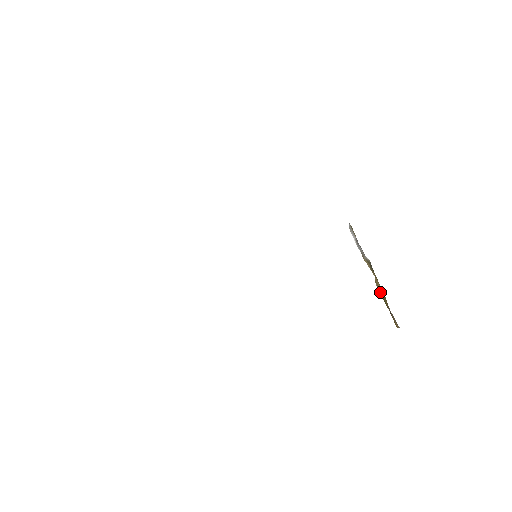
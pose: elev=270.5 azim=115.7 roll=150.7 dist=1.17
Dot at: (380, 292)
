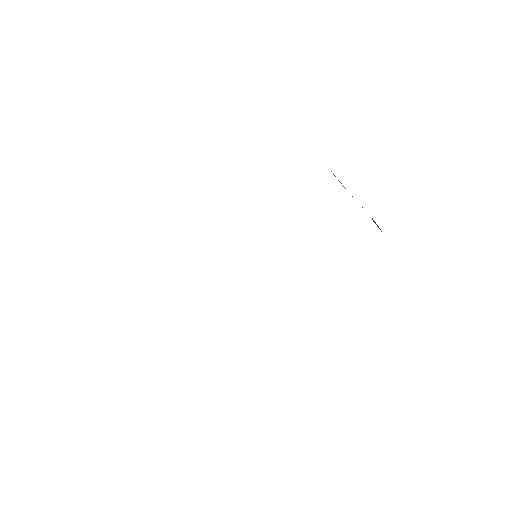
Dot at: occluded
